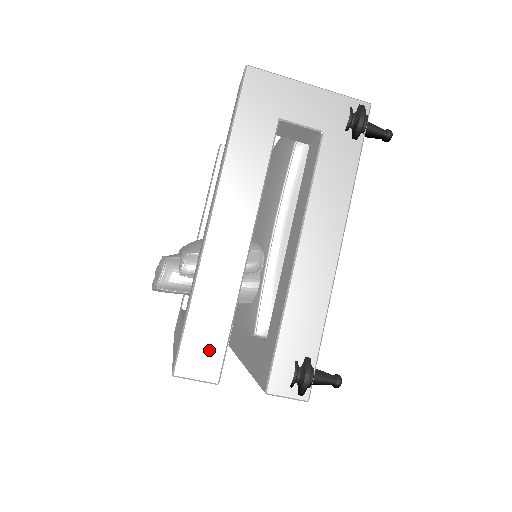
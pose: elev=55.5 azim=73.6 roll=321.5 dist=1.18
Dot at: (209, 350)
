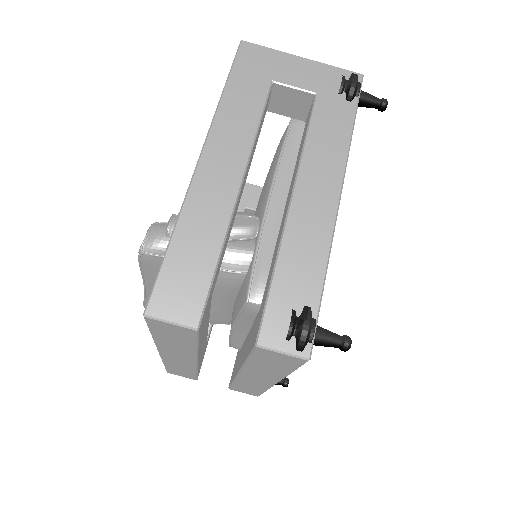
Dot at: (189, 289)
